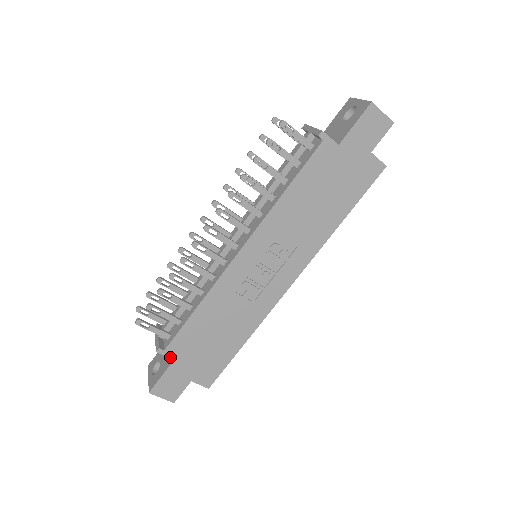
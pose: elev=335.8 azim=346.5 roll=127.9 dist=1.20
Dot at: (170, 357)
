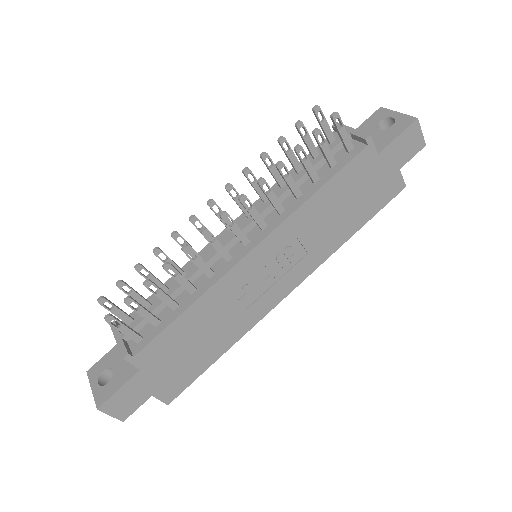
Dot at: (137, 366)
